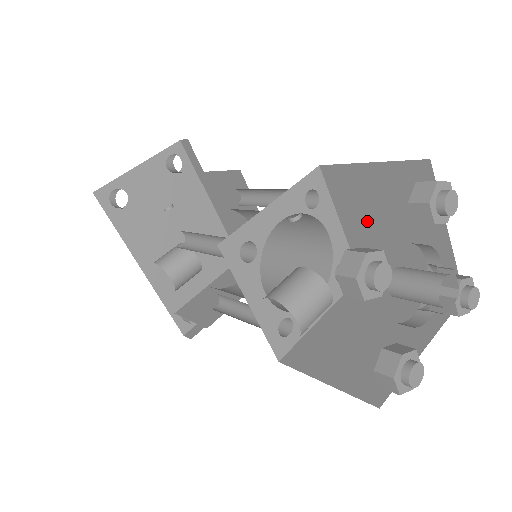
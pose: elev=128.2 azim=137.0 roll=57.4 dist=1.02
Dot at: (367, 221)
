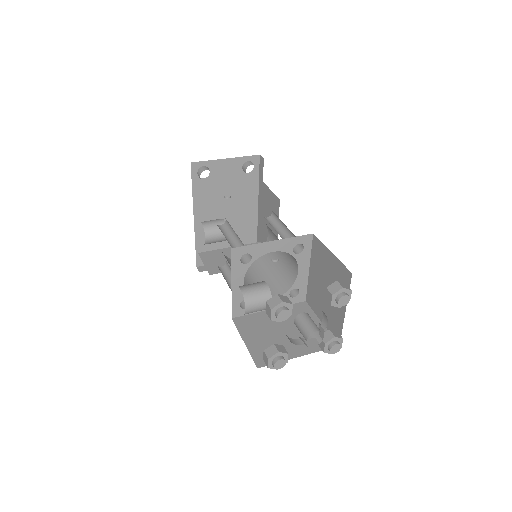
Dot at: (320, 277)
